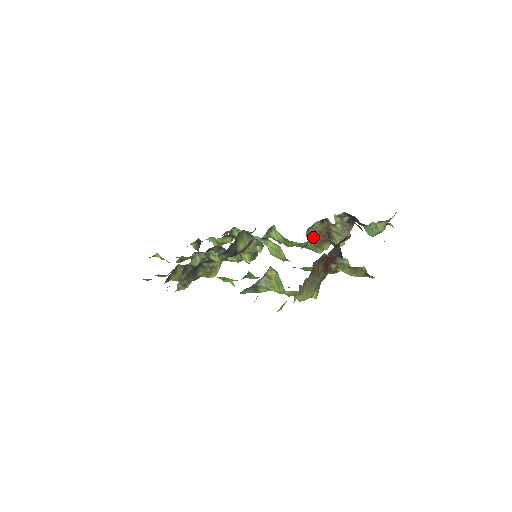
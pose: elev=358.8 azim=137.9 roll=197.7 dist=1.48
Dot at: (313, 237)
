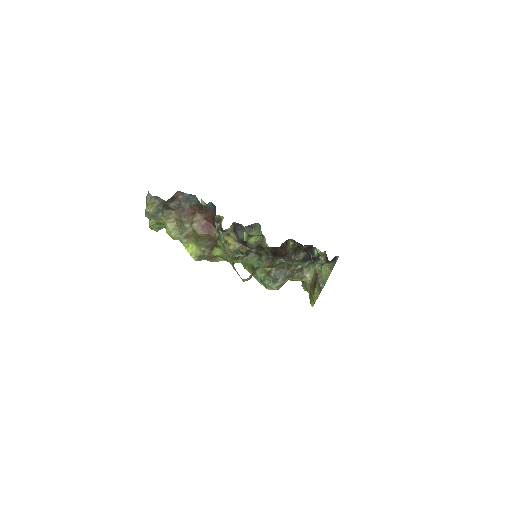
Dot at: (312, 280)
